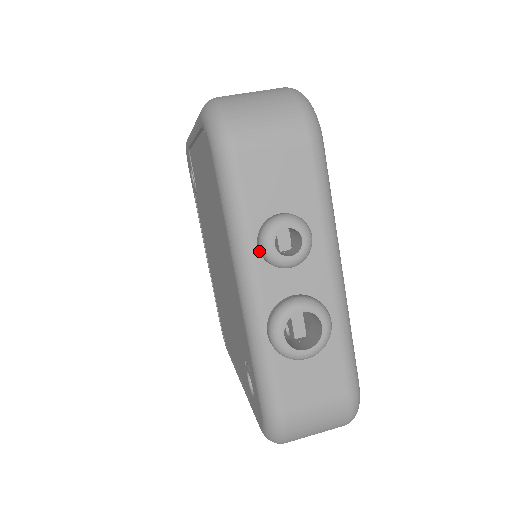
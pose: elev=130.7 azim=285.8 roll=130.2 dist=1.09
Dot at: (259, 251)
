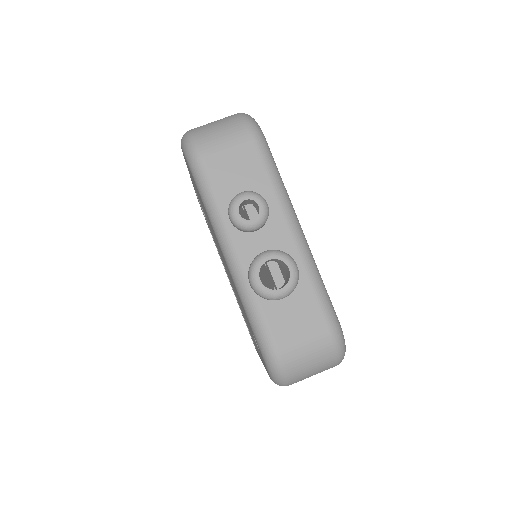
Dot at: (231, 222)
